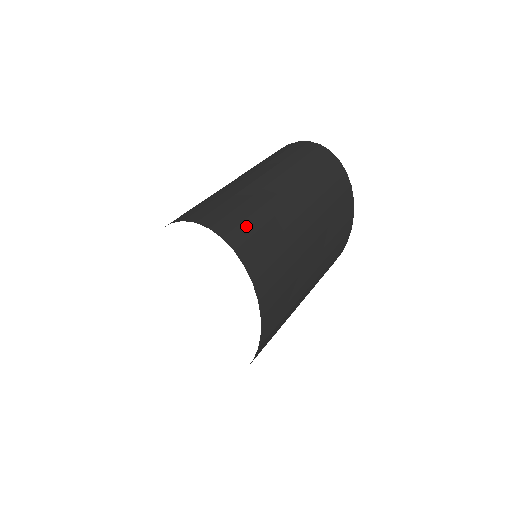
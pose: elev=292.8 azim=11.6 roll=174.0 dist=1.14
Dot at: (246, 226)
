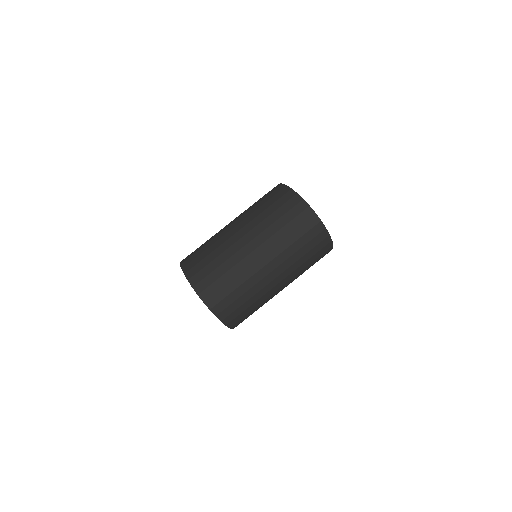
Dot at: (227, 299)
